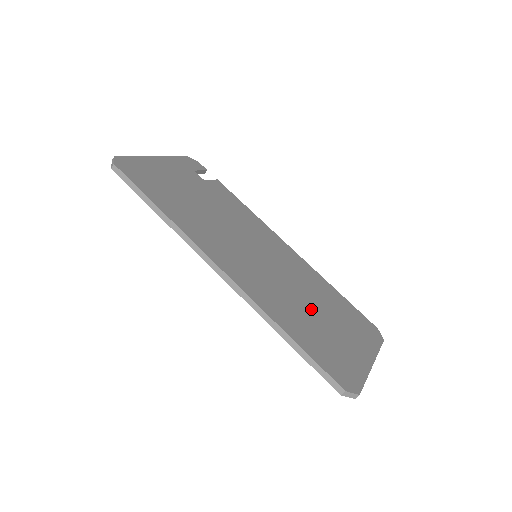
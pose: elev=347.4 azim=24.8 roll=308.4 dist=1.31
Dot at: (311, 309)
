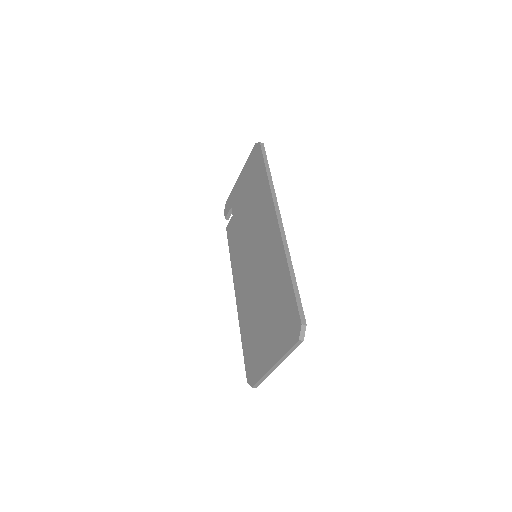
Dot at: occluded
